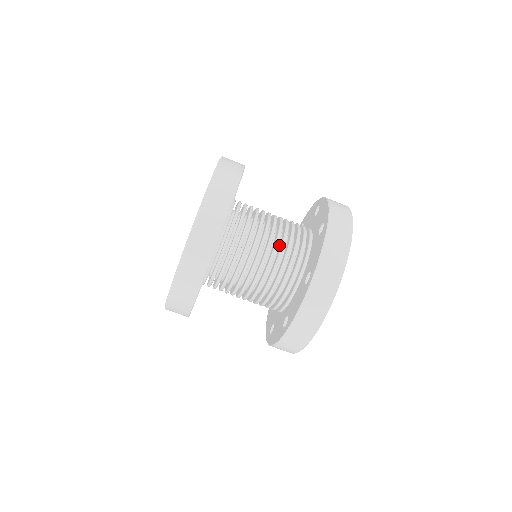
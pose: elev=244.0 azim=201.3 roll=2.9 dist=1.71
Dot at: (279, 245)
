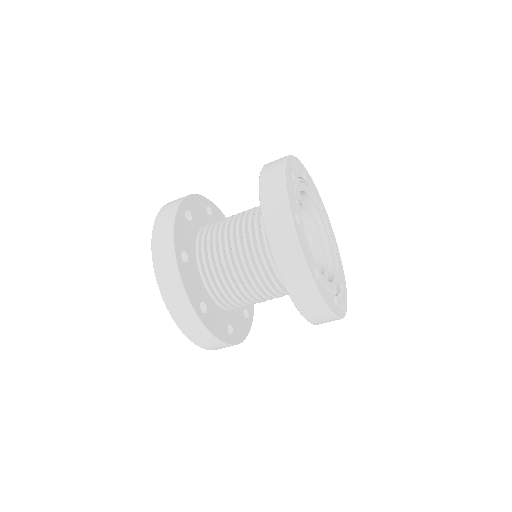
Dot at: occluded
